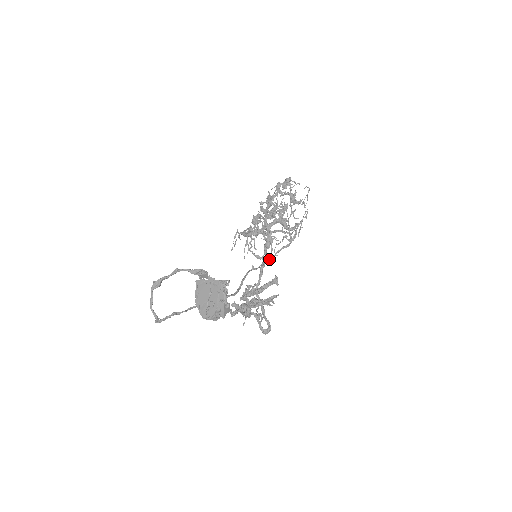
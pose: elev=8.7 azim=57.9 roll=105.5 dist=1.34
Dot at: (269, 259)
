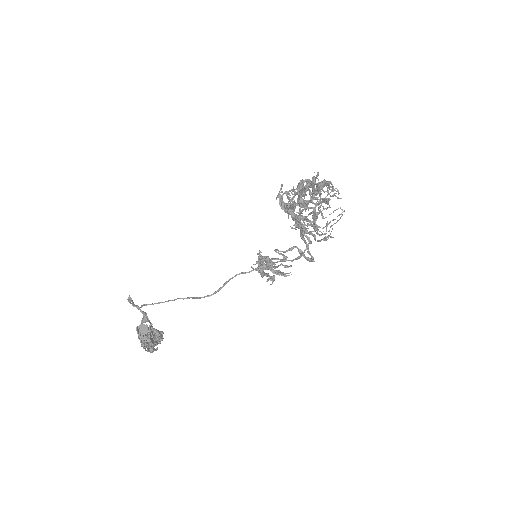
Dot at: (267, 264)
